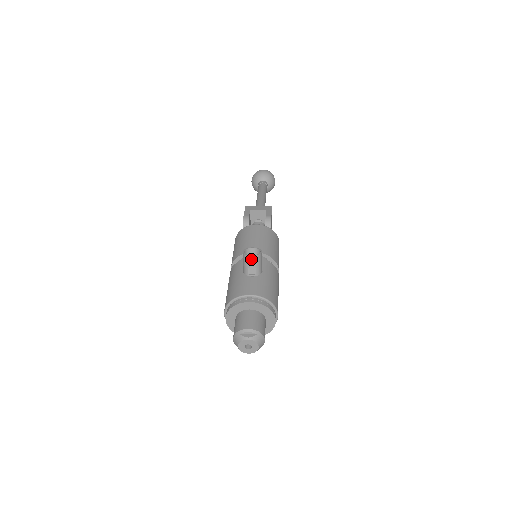
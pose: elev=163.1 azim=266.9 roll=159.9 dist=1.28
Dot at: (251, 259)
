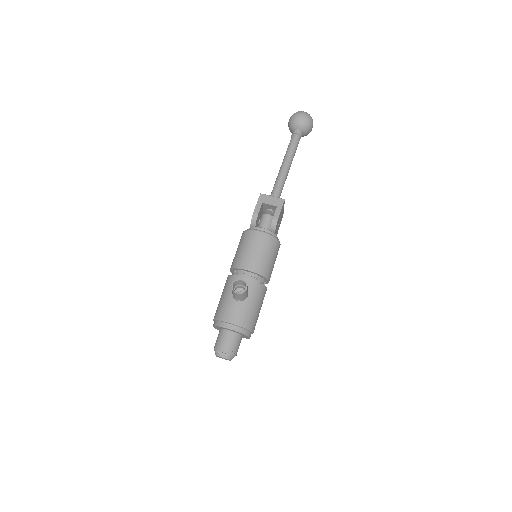
Dot at: (237, 294)
